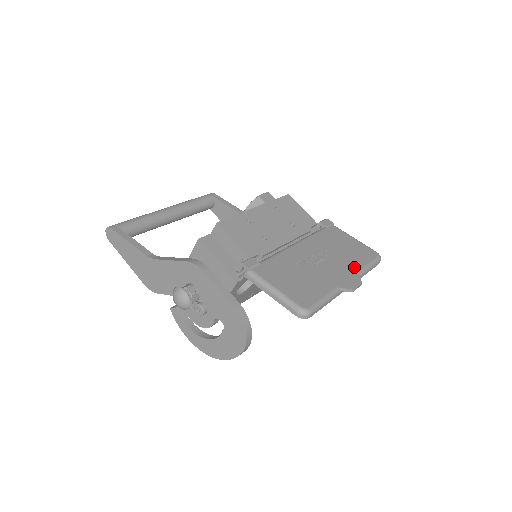
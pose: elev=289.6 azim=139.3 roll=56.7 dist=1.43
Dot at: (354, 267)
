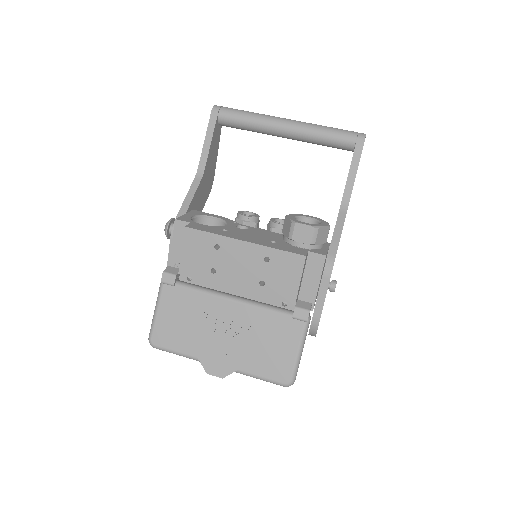
Dot at: (242, 365)
